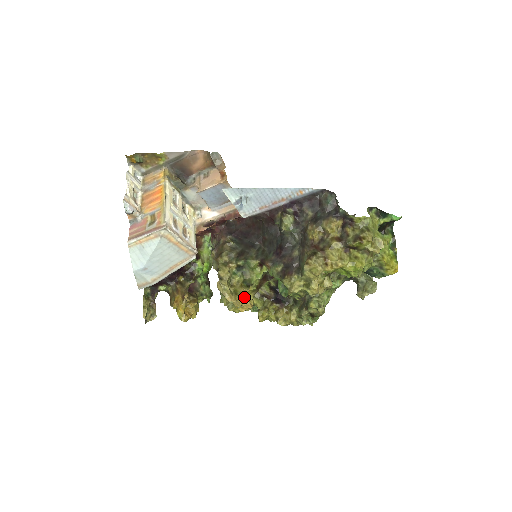
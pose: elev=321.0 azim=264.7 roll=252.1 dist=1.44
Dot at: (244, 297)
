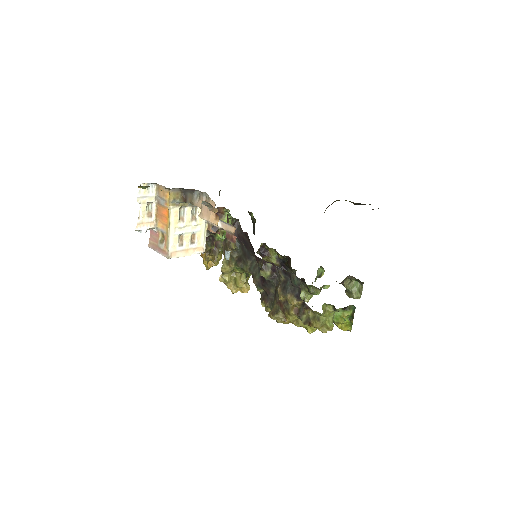
Dot at: occluded
